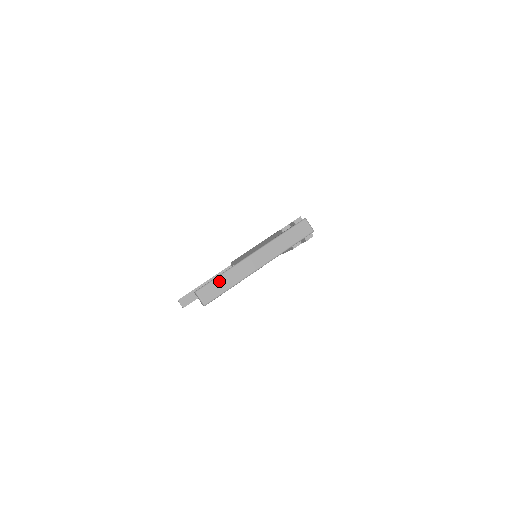
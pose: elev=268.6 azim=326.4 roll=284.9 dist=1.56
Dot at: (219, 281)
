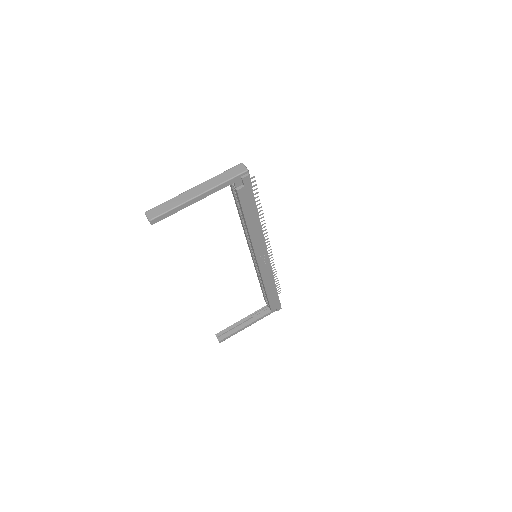
Dot at: (164, 205)
